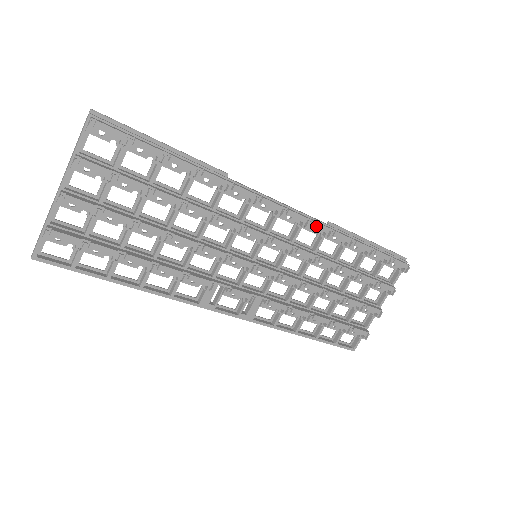
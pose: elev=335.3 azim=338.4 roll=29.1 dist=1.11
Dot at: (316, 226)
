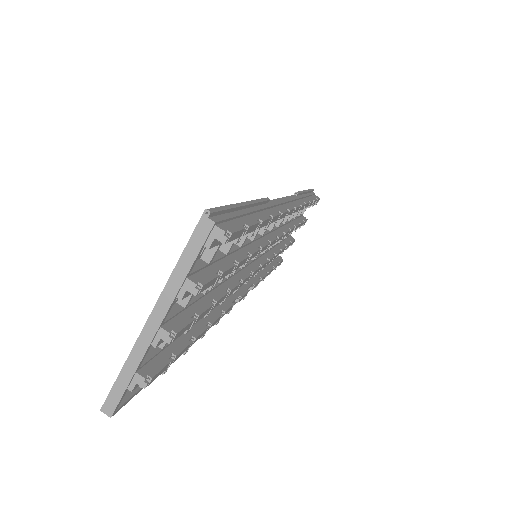
Dot at: (301, 208)
